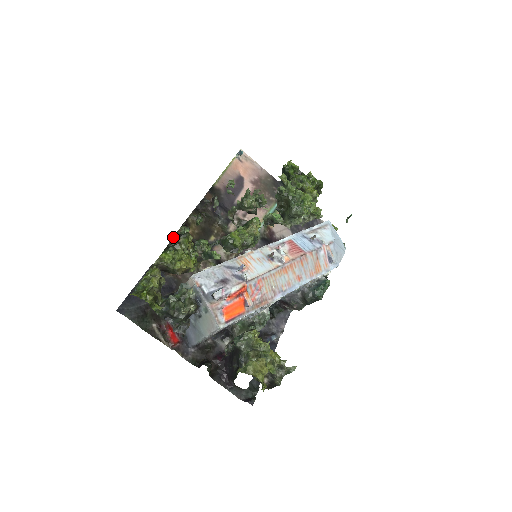
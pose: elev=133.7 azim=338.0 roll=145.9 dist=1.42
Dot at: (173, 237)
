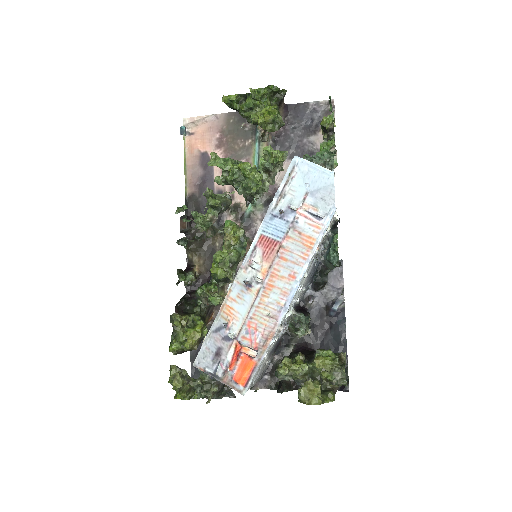
Dot at: (175, 311)
